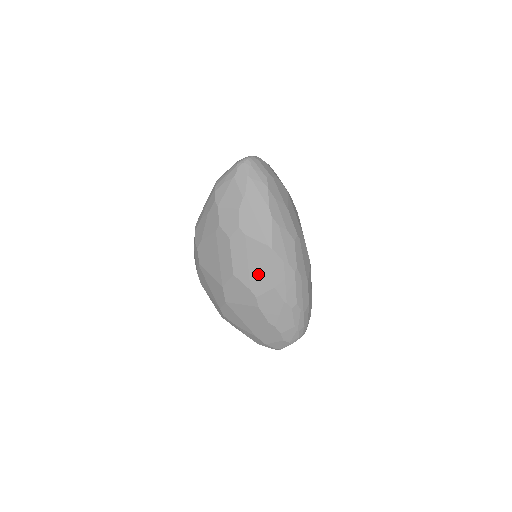
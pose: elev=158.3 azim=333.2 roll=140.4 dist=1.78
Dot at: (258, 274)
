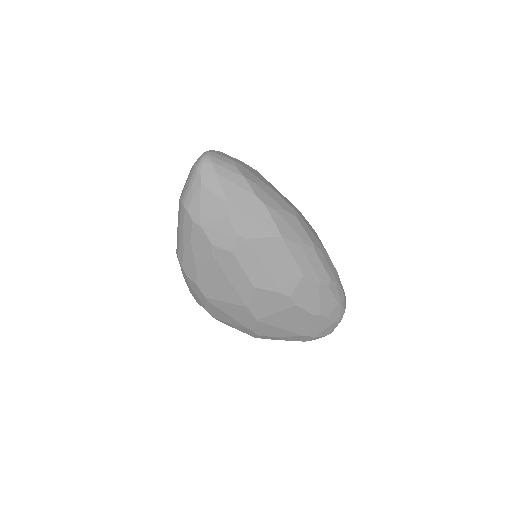
Dot at: (280, 272)
